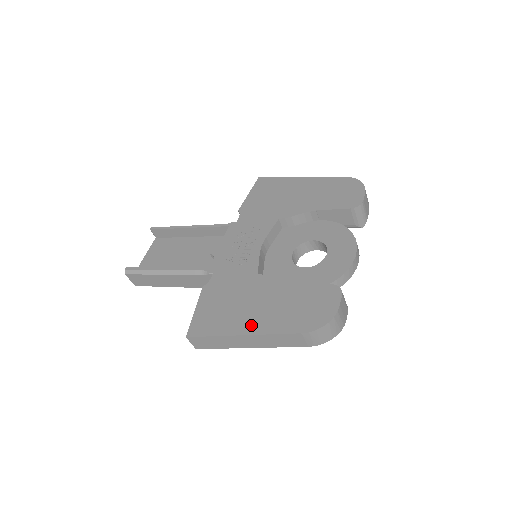
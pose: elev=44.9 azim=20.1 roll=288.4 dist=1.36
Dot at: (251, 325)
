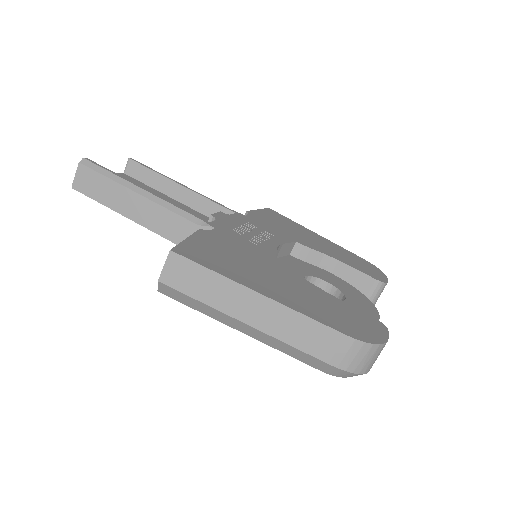
Dot at: (272, 291)
